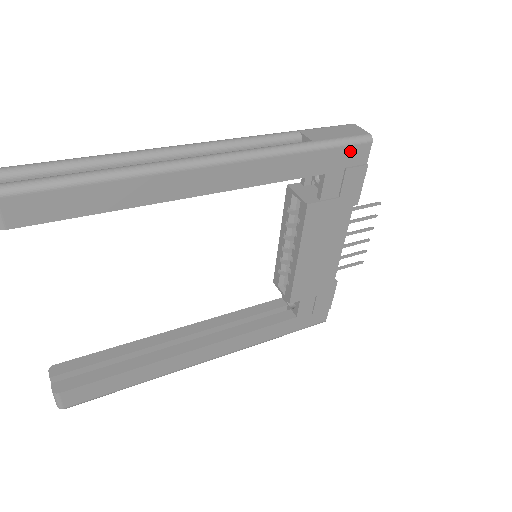
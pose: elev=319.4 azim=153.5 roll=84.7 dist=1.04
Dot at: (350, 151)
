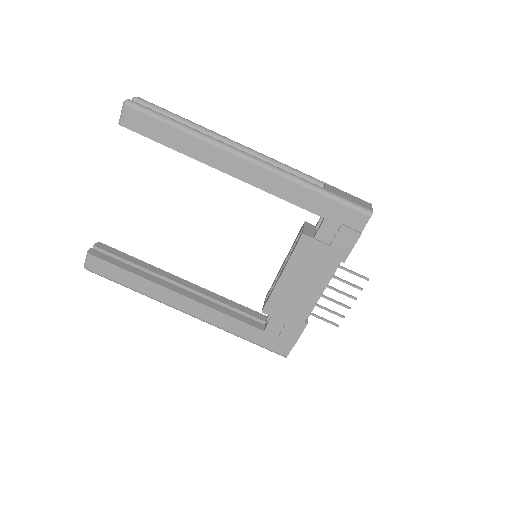
Dot at: (350, 213)
